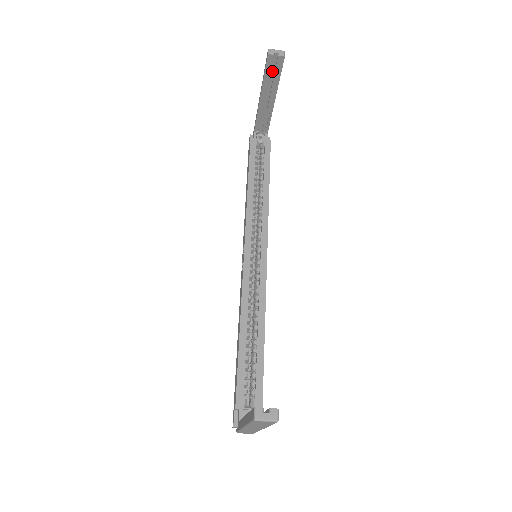
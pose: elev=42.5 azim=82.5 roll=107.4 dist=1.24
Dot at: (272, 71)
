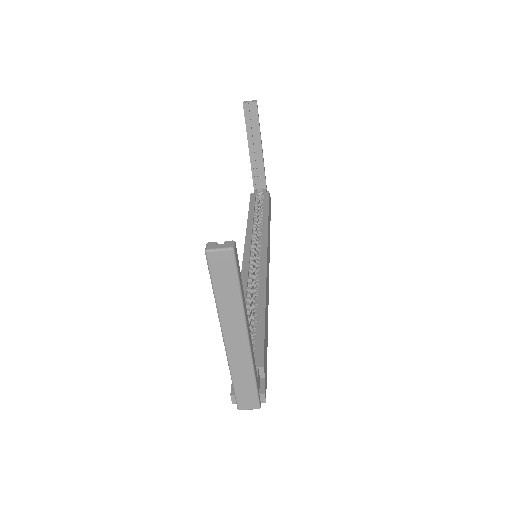
Dot at: (251, 121)
